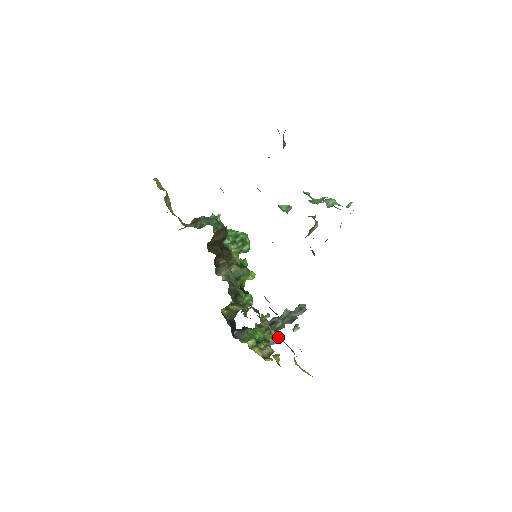
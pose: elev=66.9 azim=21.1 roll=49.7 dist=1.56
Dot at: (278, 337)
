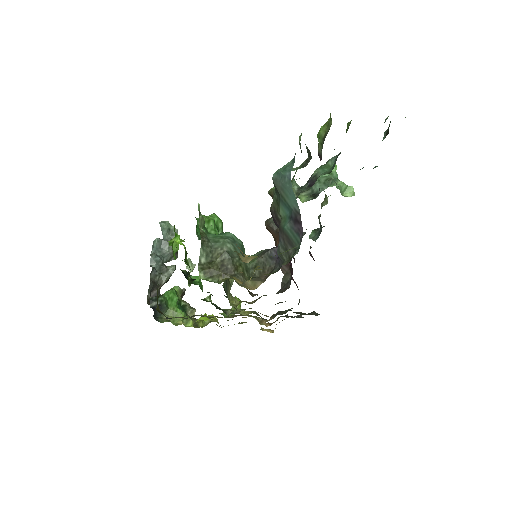
Dot at: occluded
